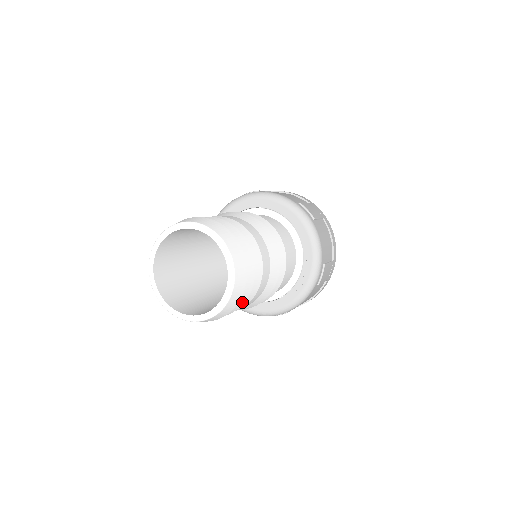
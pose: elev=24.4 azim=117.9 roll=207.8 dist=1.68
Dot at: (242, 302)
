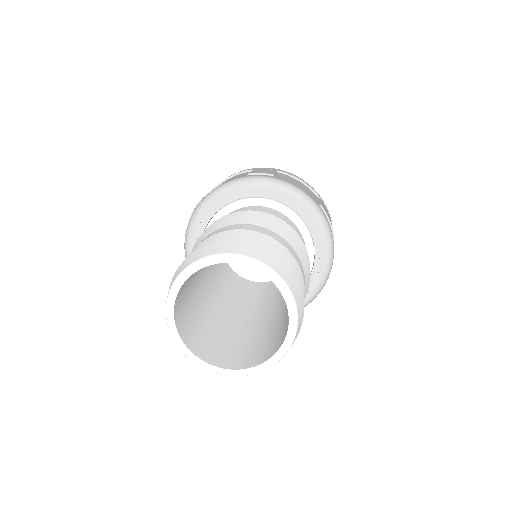
Dot at: occluded
